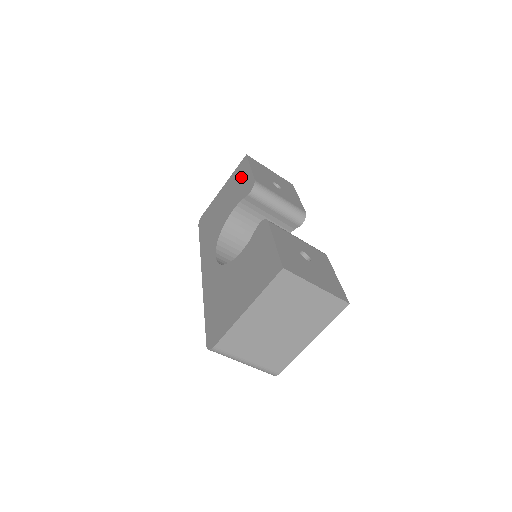
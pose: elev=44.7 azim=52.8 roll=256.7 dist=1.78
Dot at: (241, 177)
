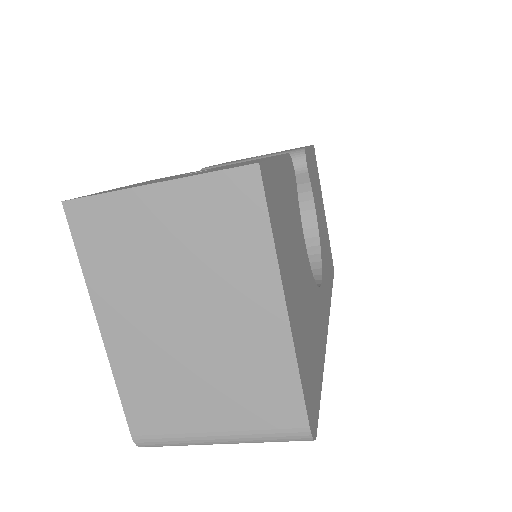
Dot at: occluded
